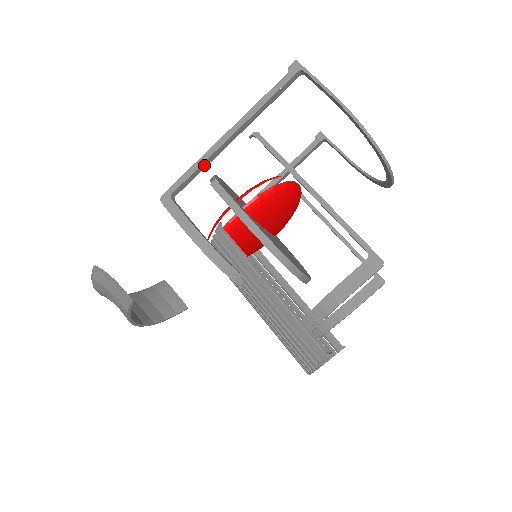
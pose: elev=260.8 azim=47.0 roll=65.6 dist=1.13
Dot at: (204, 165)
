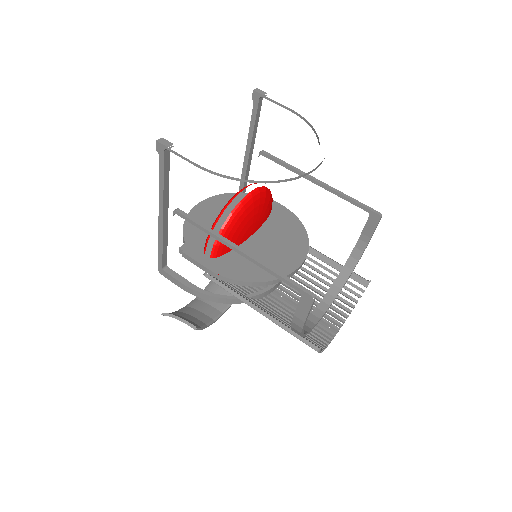
Dot at: (165, 241)
